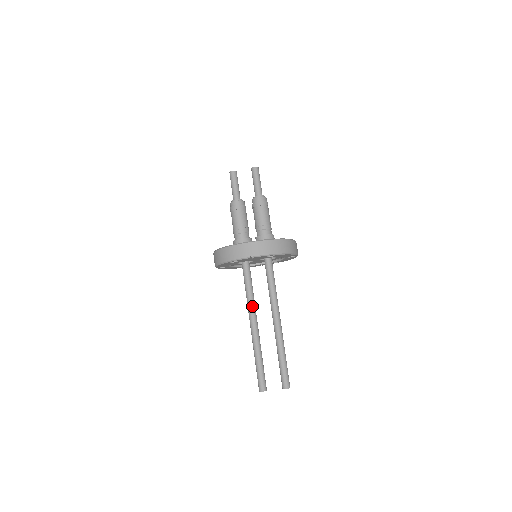
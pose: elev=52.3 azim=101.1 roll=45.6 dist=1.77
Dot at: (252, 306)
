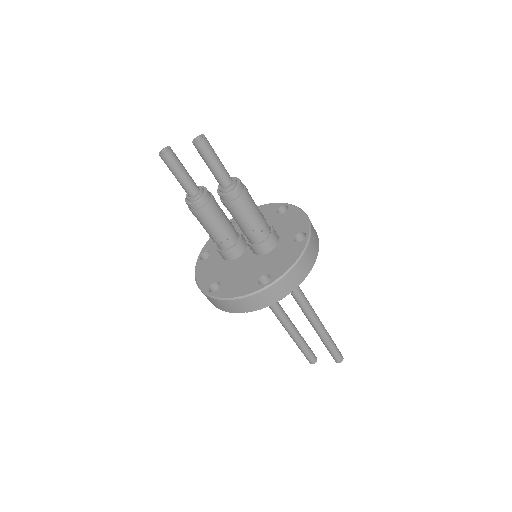
Dot at: (272, 306)
